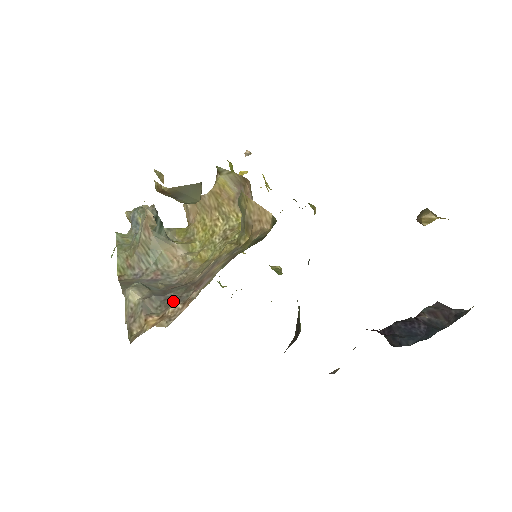
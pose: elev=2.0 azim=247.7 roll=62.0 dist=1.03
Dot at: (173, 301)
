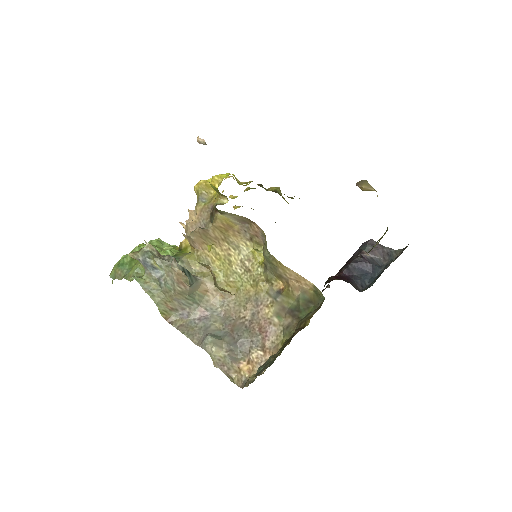
Dot at: (249, 346)
